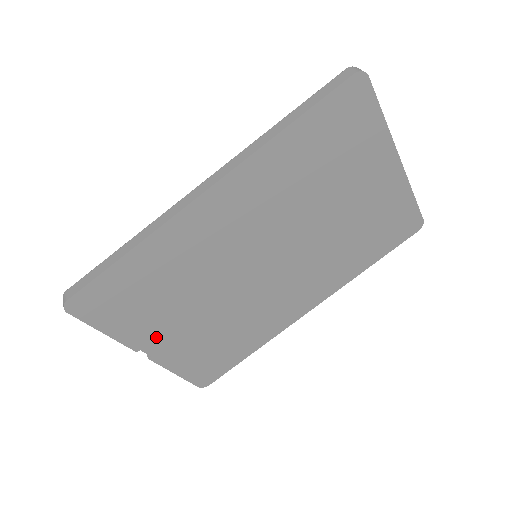
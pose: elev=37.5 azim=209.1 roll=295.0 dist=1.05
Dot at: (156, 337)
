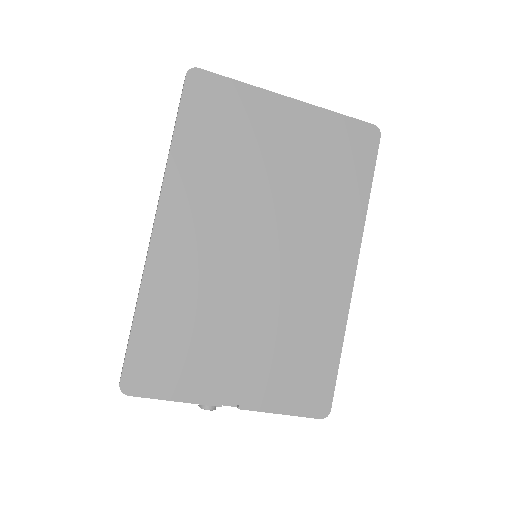
Dot at: (226, 381)
